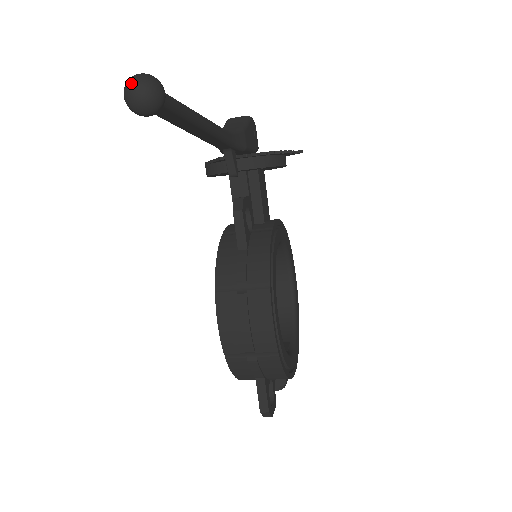
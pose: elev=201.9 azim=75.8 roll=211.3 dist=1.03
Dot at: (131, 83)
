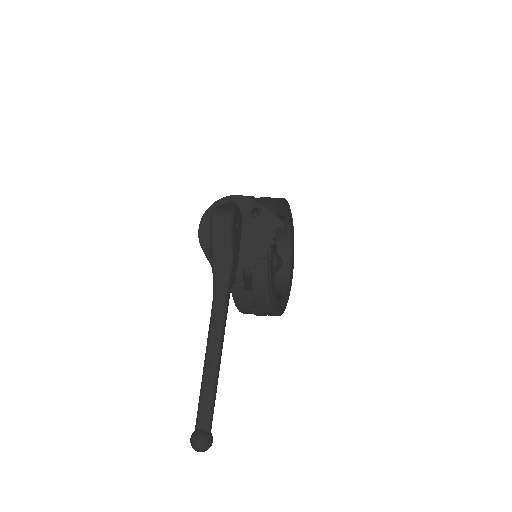
Dot at: (197, 451)
